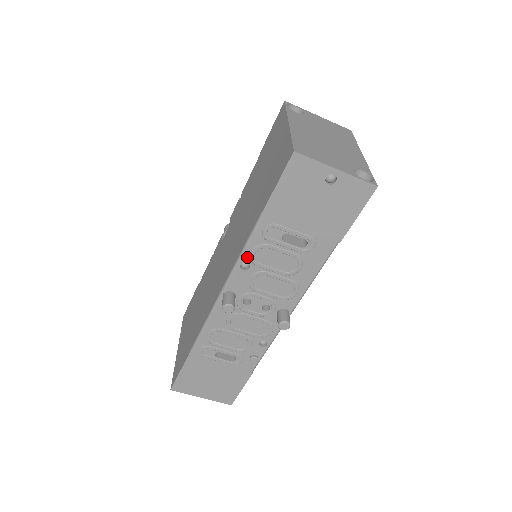
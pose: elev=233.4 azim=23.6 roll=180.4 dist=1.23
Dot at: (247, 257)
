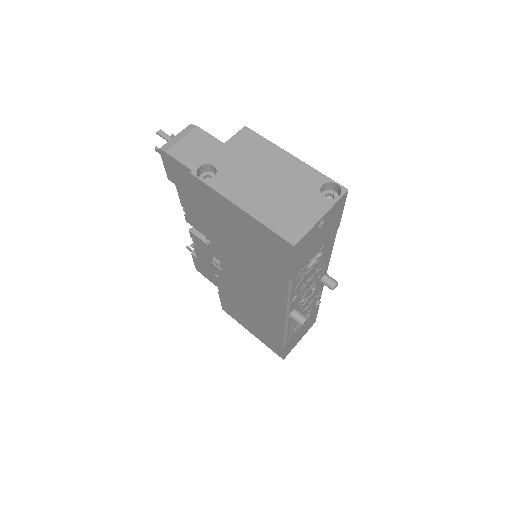
Dot at: (293, 296)
